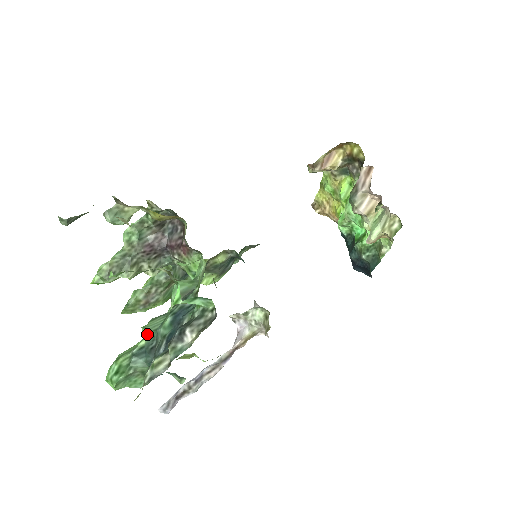
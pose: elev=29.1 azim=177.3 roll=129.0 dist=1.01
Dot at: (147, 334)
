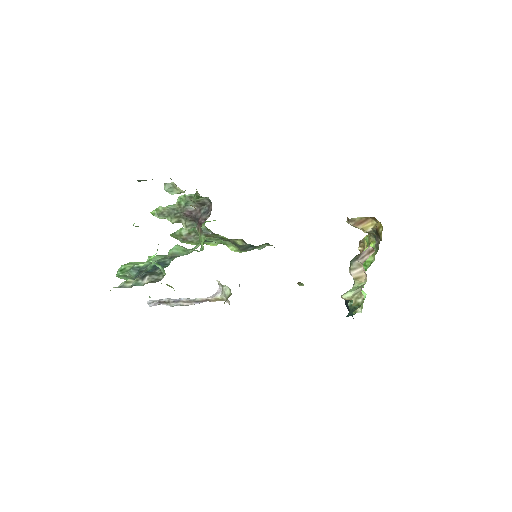
Dot at: (147, 262)
